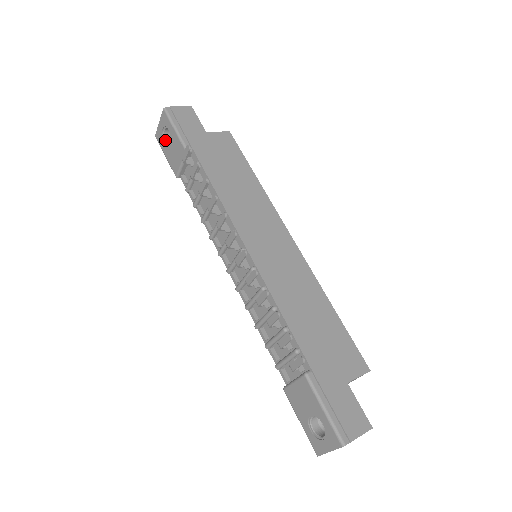
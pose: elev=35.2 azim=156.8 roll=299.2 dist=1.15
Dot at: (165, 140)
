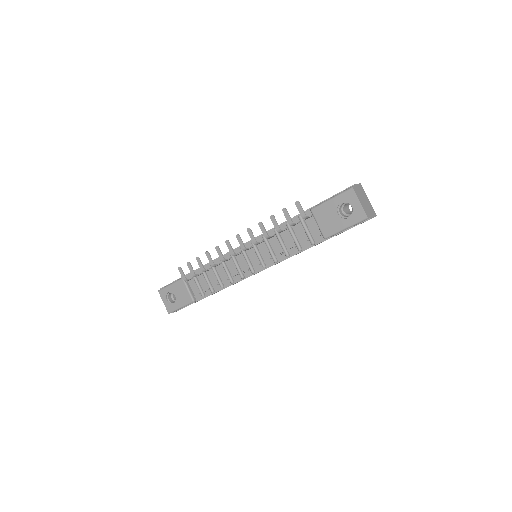
Dot at: (173, 303)
